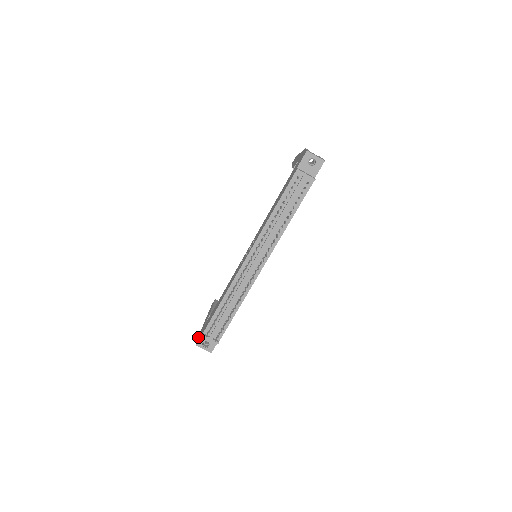
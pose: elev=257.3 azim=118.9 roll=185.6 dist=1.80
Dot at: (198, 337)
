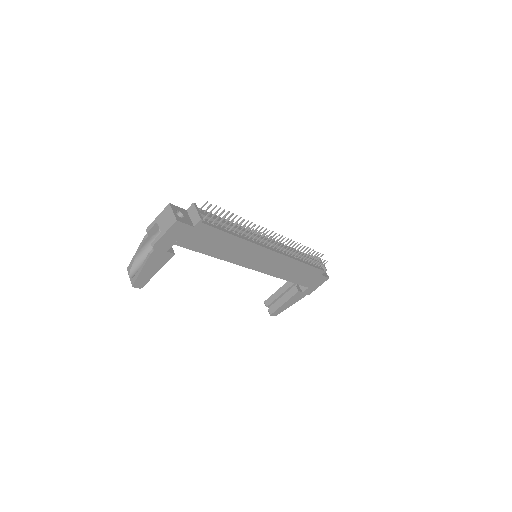
Dot at: occluded
